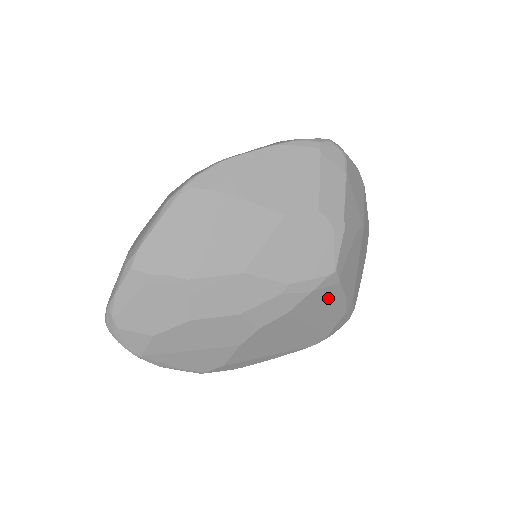
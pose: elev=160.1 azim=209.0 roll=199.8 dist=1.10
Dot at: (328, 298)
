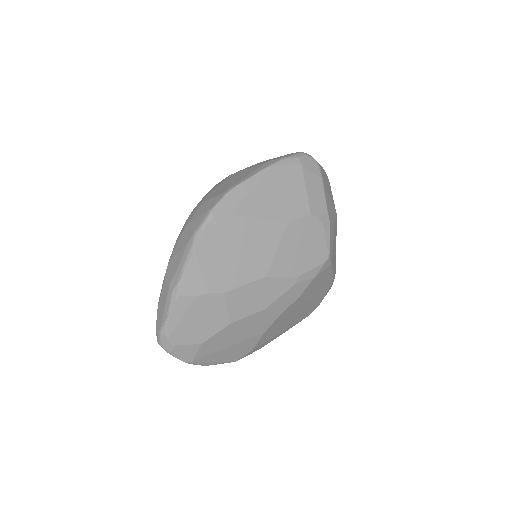
Dot at: (323, 278)
